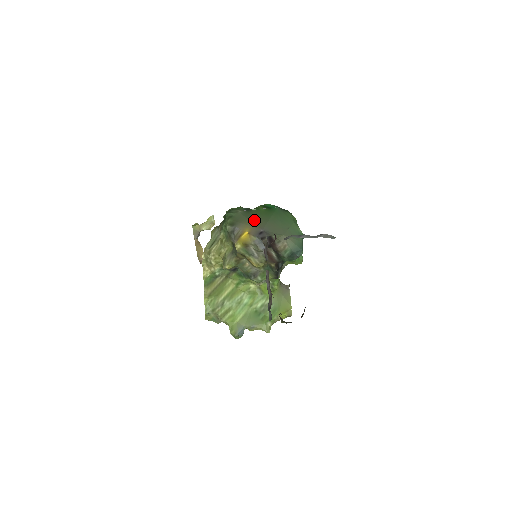
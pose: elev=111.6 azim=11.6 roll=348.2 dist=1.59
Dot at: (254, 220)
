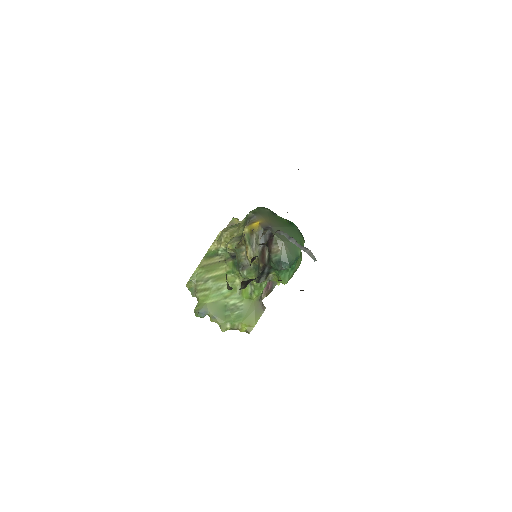
Dot at: (272, 219)
